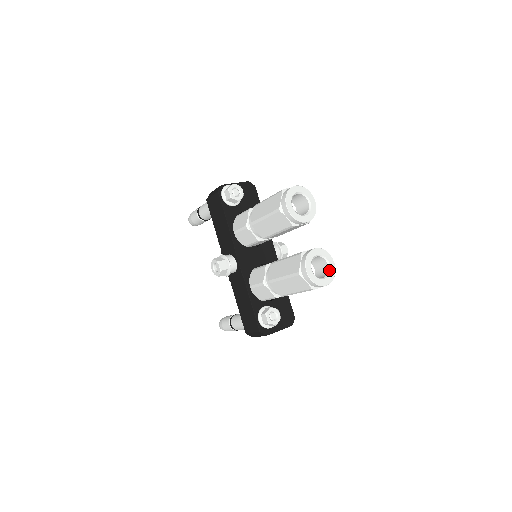
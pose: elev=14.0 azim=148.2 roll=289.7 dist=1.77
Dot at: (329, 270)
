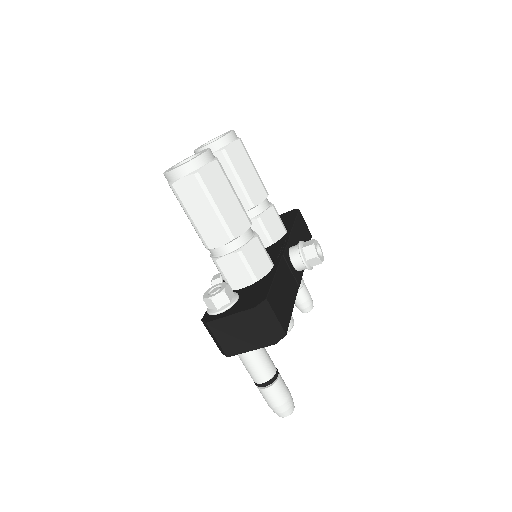
Dot at: occluded
